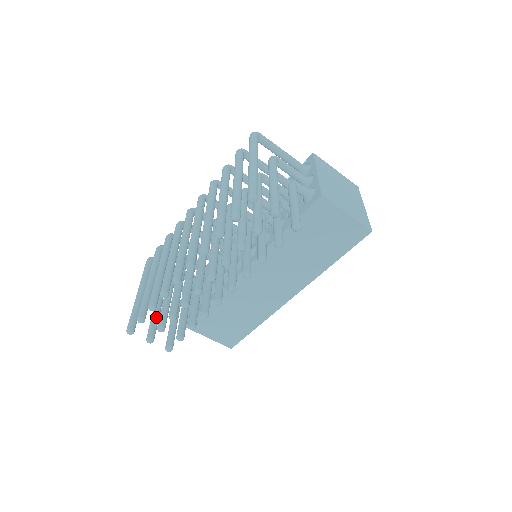
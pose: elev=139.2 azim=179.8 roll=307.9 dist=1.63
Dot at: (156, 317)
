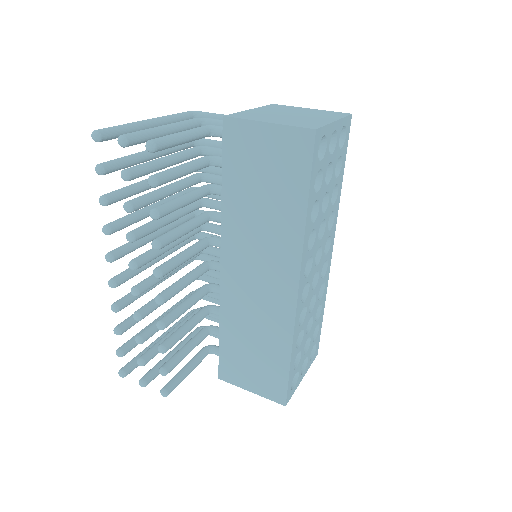
Dot at: (163, 360)
